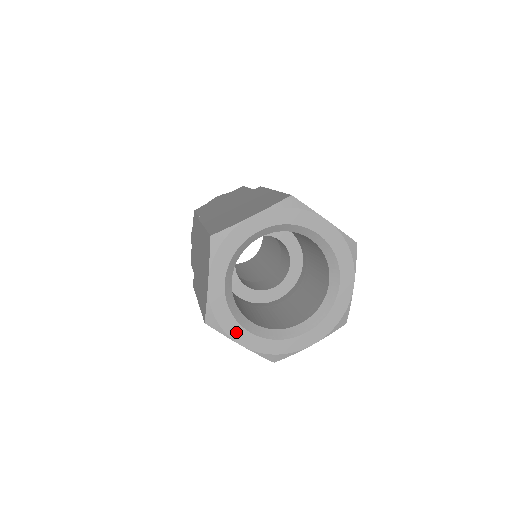
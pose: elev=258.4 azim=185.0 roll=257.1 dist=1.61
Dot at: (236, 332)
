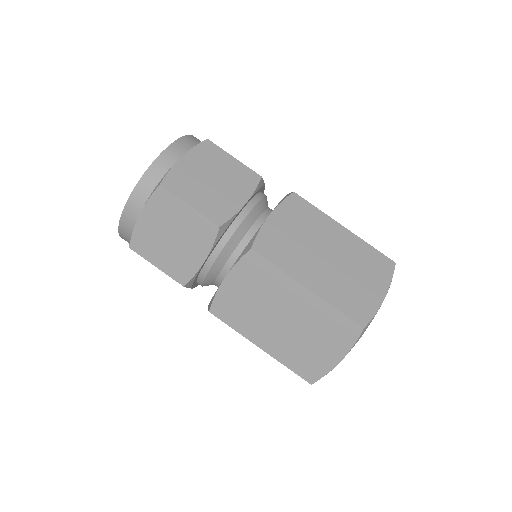
Dot at: occluded
